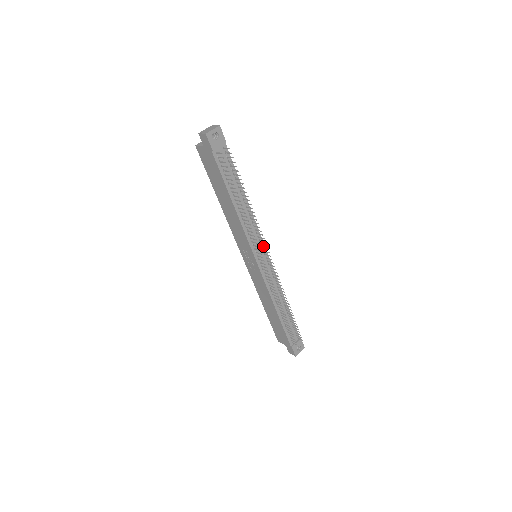
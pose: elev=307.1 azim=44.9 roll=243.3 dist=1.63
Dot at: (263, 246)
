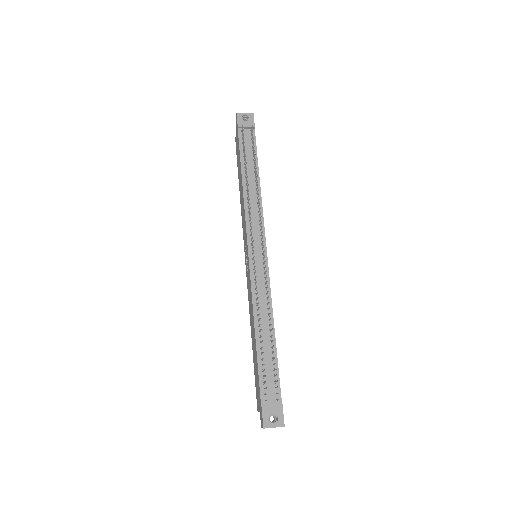
Dot at: (263, 239)
